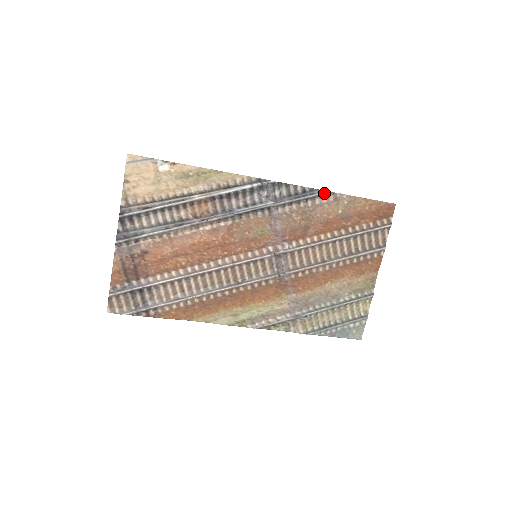
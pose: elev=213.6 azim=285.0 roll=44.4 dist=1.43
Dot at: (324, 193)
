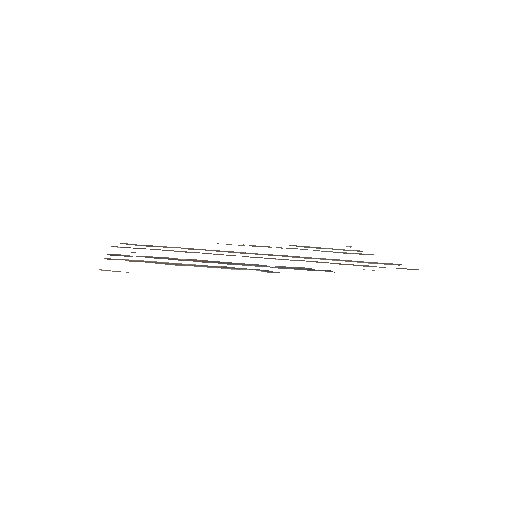
Dot at: occluded
